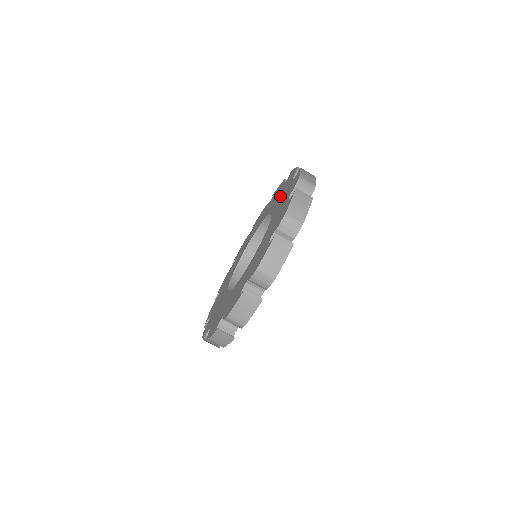
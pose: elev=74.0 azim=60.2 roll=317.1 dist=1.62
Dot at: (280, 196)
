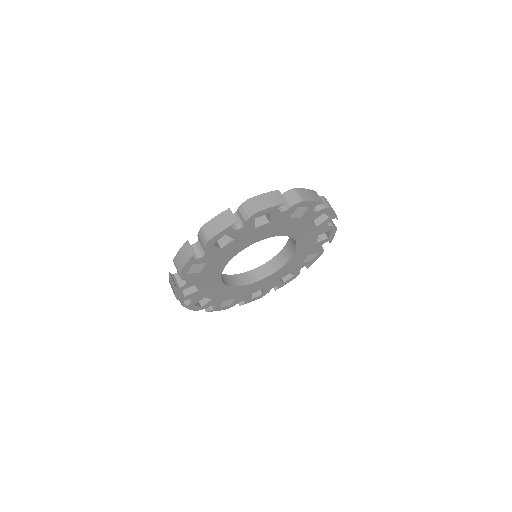
Dot at: occluded
